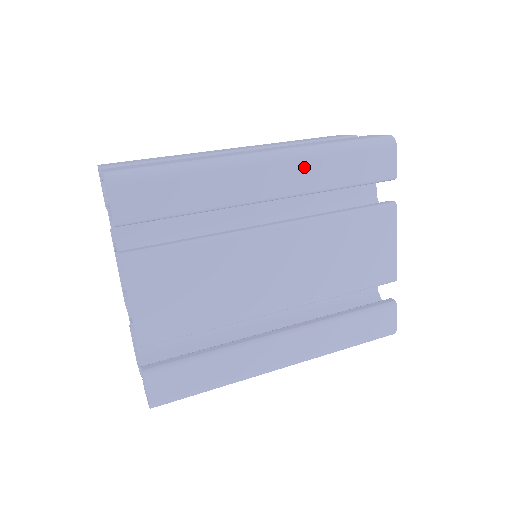
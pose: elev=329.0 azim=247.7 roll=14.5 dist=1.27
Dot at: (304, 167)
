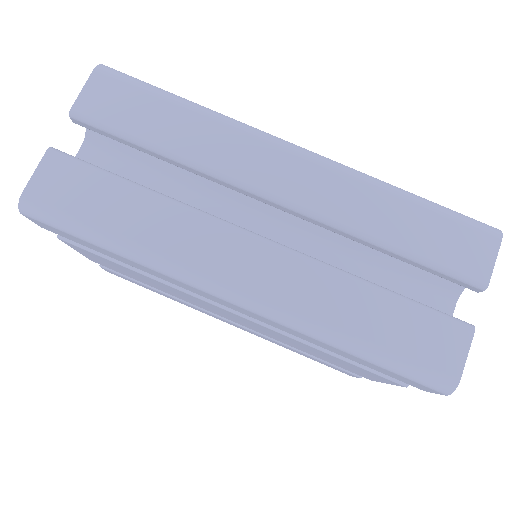
Dot at: (284, 327)
